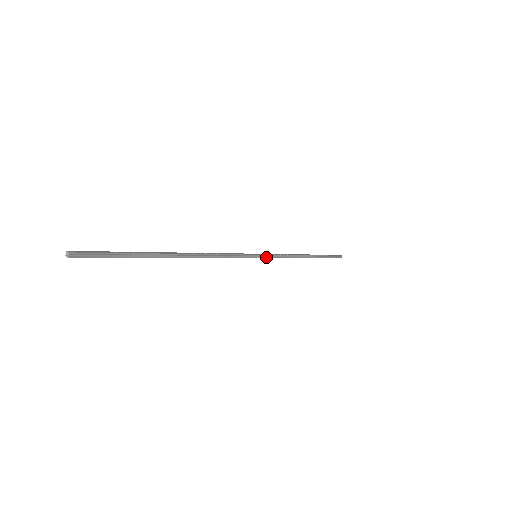
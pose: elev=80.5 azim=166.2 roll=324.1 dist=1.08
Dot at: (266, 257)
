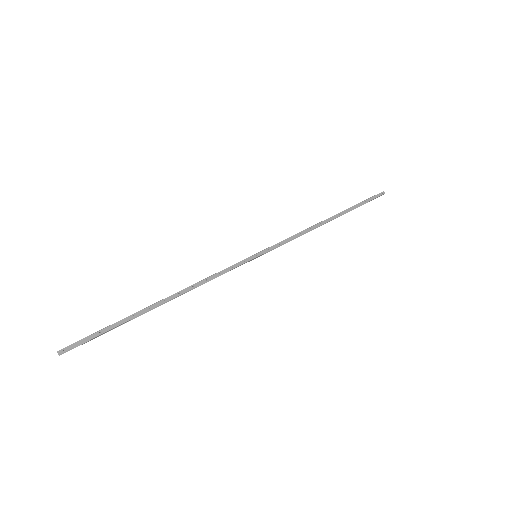
Dot at: (269, 251)
